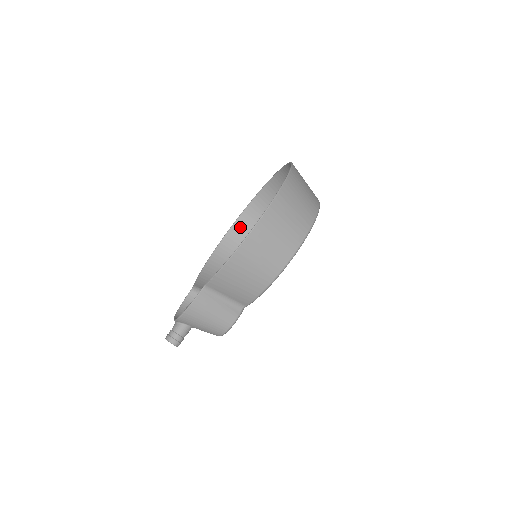
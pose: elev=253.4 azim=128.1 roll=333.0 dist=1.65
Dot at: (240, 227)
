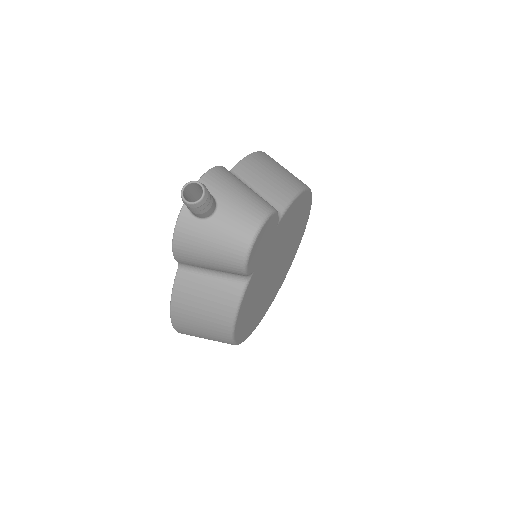
Dot at: occluded
